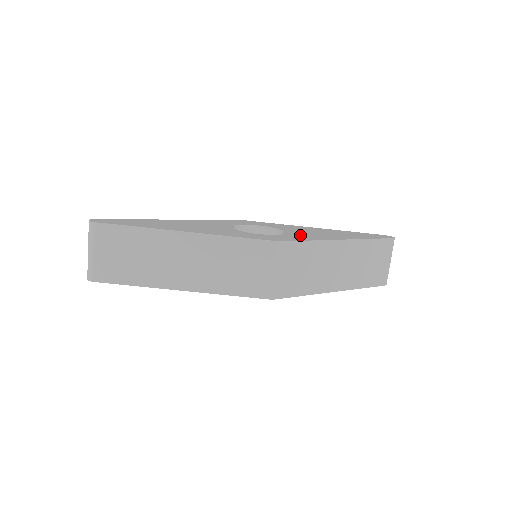
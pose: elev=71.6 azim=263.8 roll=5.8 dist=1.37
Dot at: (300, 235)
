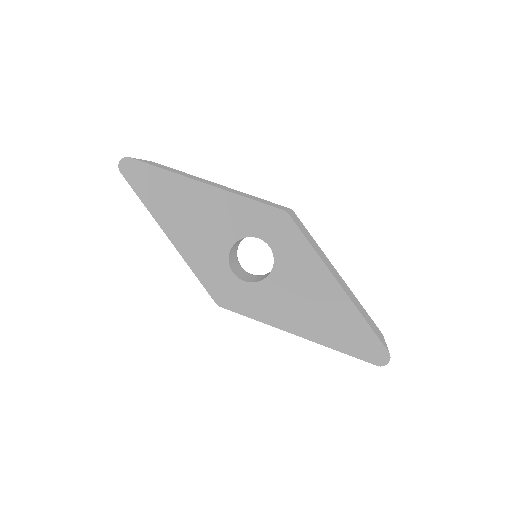
Dot at: occluded
